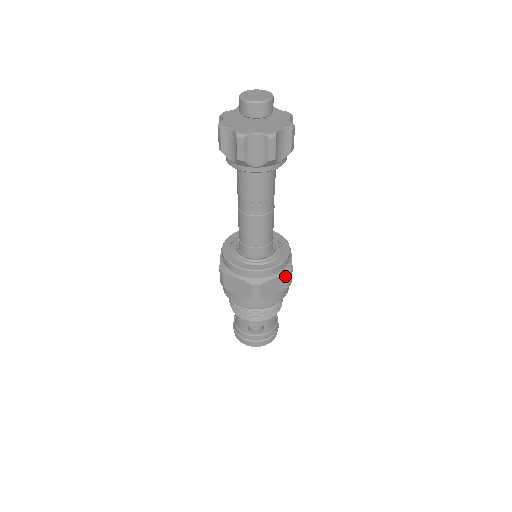
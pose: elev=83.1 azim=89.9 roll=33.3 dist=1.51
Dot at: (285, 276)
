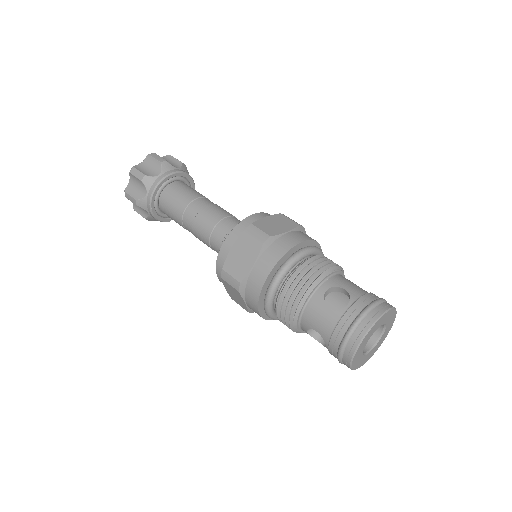
Dot at: (279, 216)
